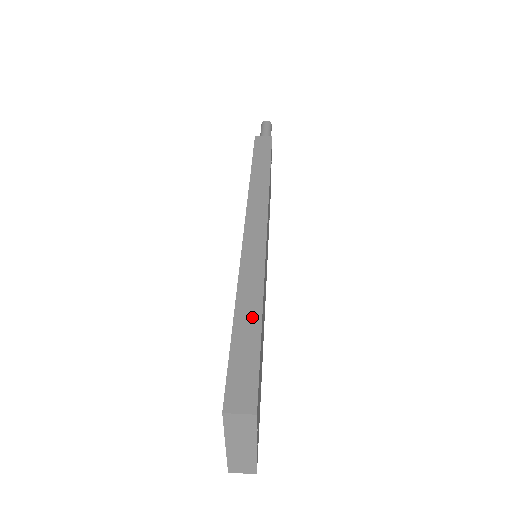
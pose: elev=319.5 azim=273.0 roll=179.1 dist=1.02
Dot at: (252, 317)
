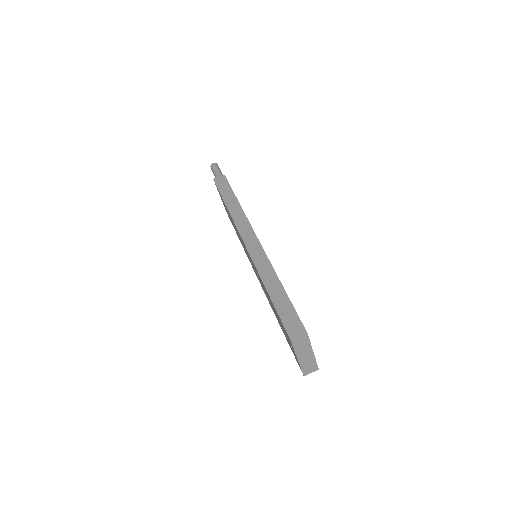
Dot at: (278, 290)
